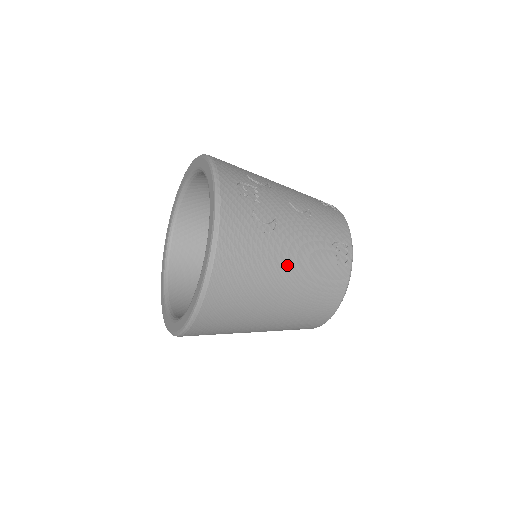
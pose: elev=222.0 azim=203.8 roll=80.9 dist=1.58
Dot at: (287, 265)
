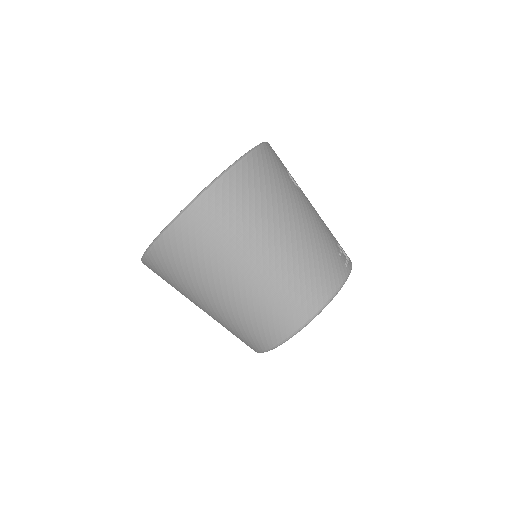
Dot at: (302, 212)
